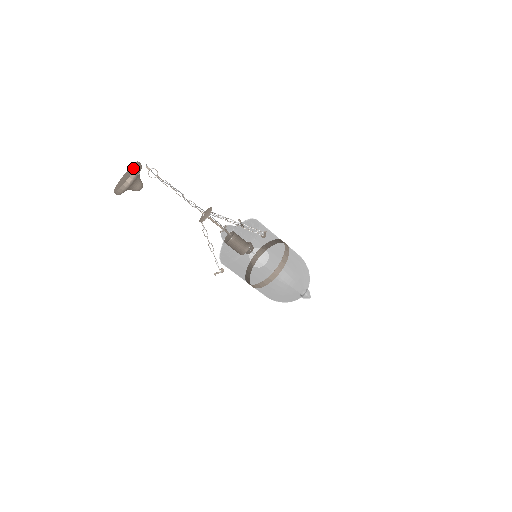
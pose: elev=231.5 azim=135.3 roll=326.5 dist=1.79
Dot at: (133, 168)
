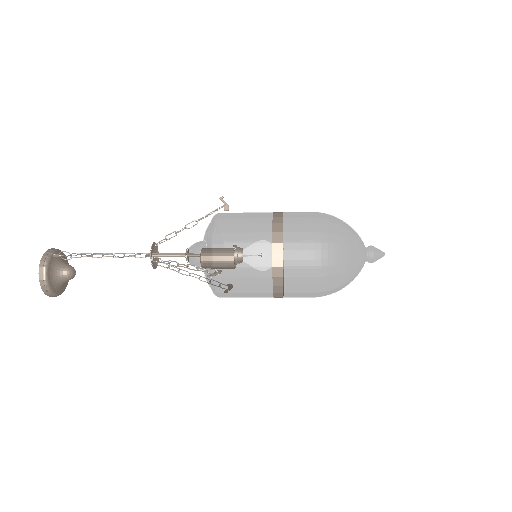
Dot at: occluded
